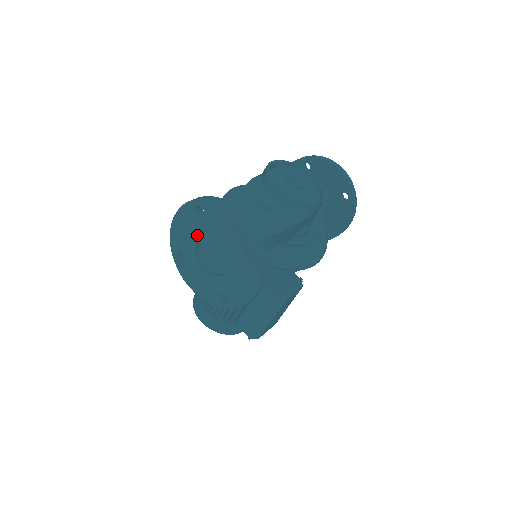
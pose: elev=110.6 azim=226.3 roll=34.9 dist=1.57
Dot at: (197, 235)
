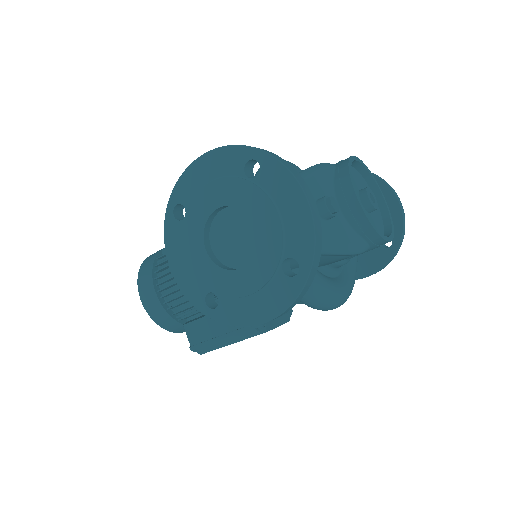
Dot at: (227, 198)
